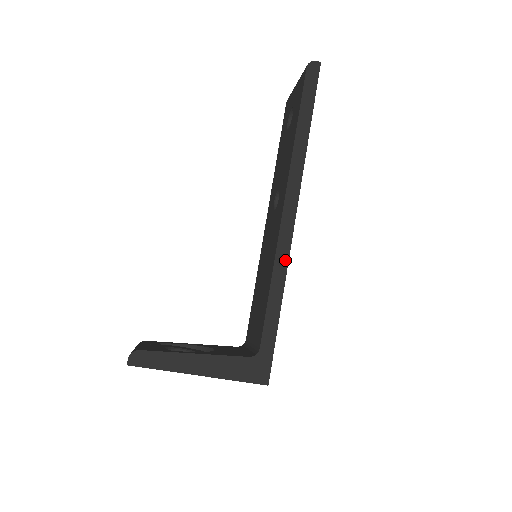
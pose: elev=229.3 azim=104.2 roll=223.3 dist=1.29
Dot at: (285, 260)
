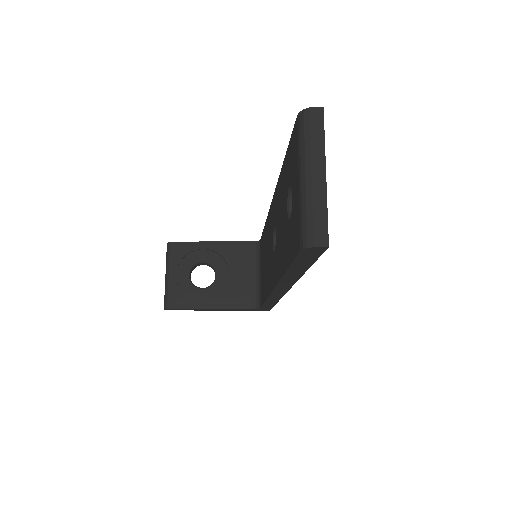
Dot at: (278, 298)
